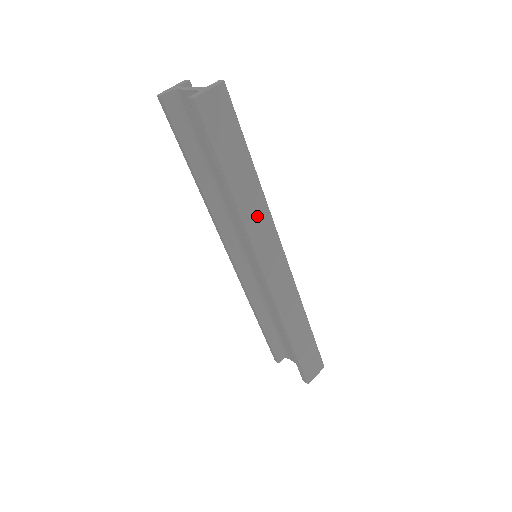
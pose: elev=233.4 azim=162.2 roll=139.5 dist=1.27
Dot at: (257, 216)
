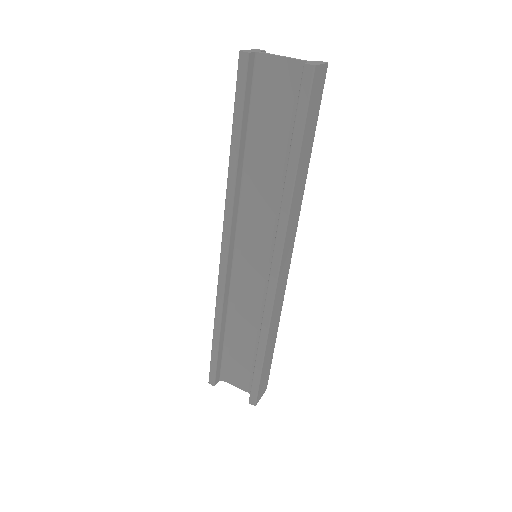
Dot at: (295, 209)
